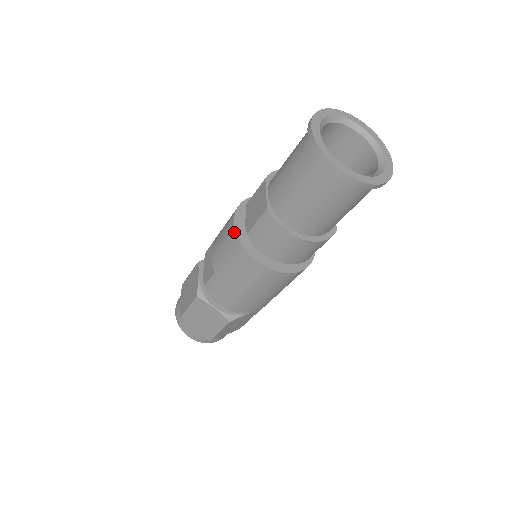
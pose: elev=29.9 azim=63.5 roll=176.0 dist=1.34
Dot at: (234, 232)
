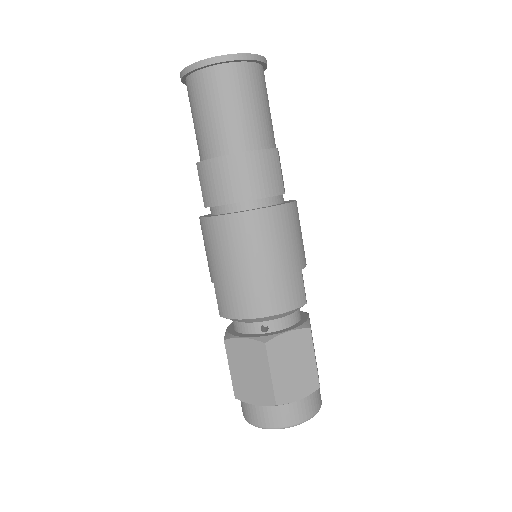
Dot at: occluded
